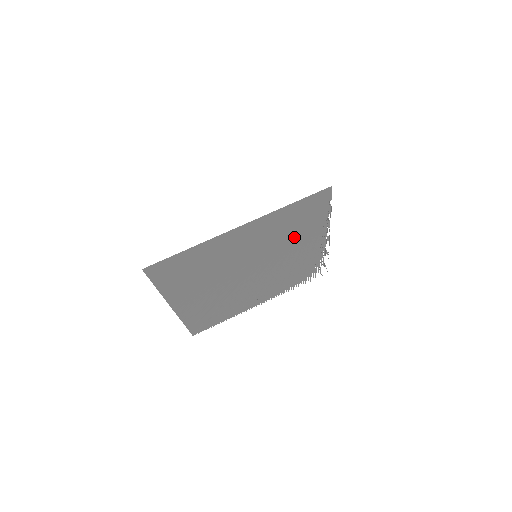
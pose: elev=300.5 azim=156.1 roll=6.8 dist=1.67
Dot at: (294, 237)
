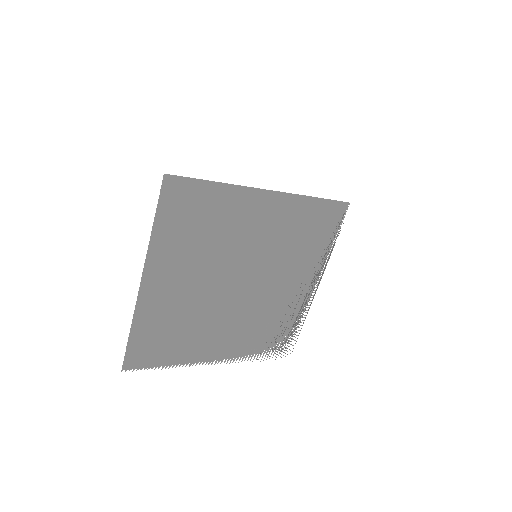
Dot at: (295, 255)
